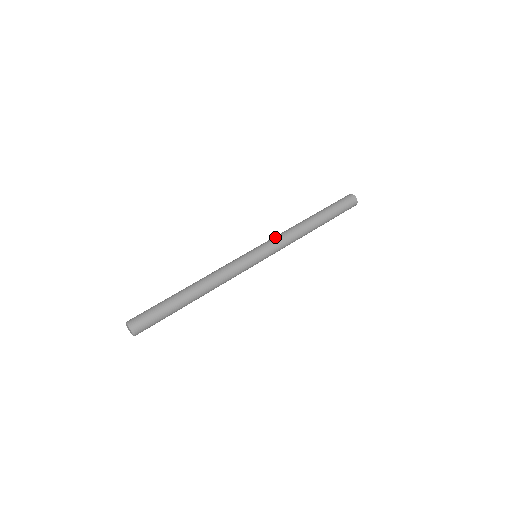
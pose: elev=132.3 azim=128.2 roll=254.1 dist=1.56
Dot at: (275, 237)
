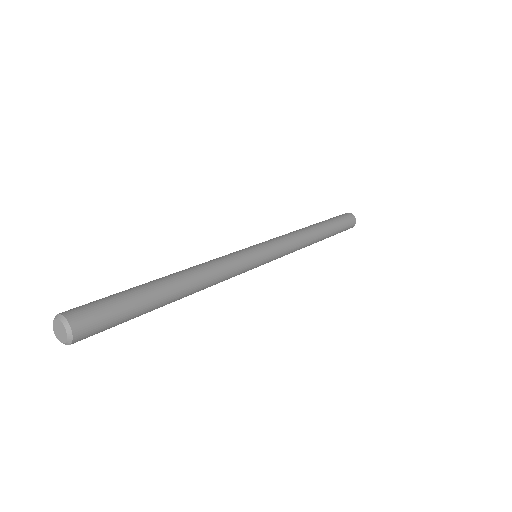
Dot at: occluded
